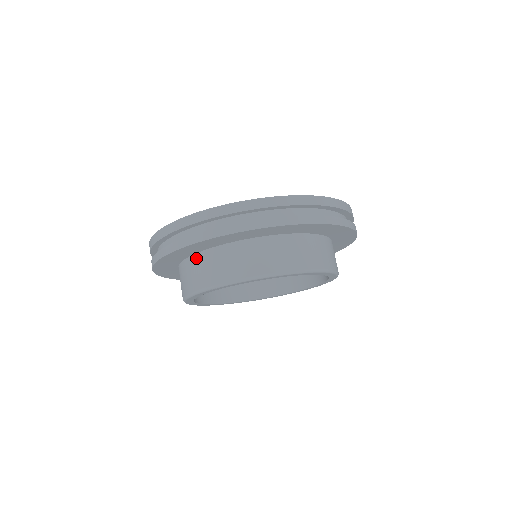
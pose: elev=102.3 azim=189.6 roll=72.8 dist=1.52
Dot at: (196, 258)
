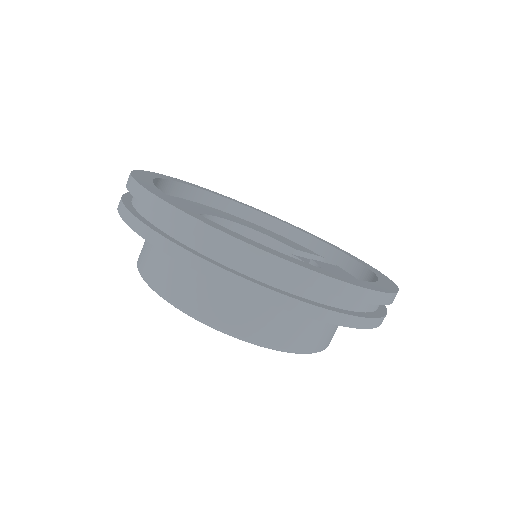
Dot at: occluded
